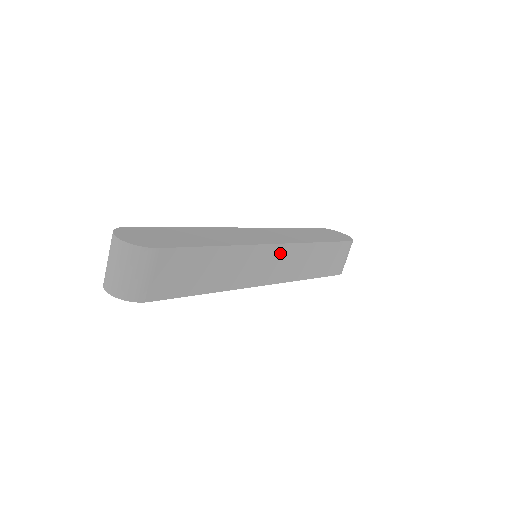
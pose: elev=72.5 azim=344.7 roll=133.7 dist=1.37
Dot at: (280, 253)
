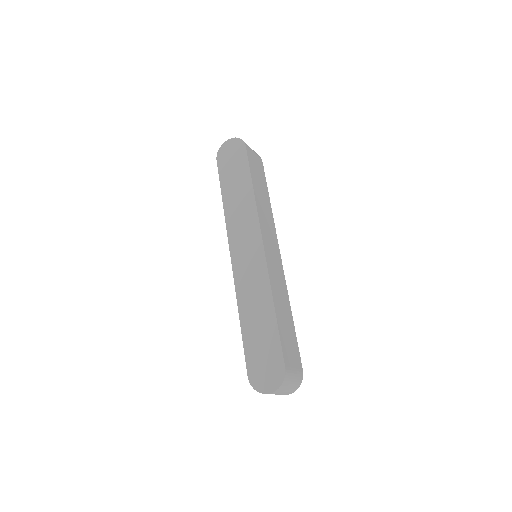
Dot at: (266, 241)
